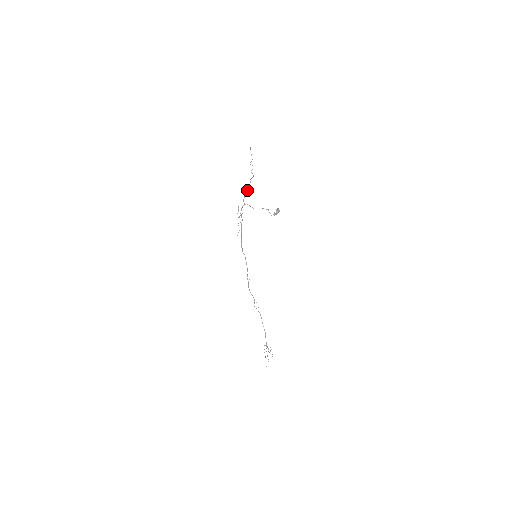
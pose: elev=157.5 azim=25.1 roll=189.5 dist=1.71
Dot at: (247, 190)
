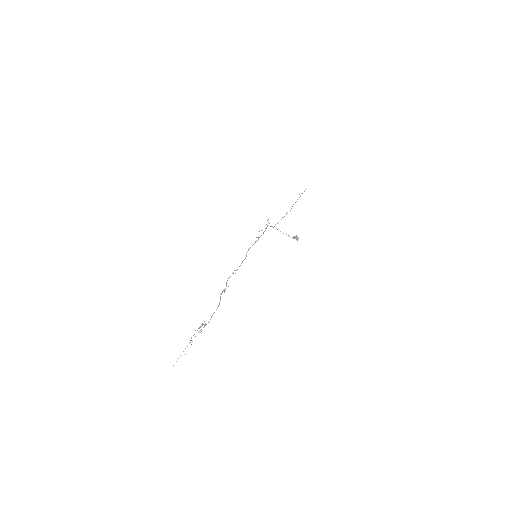
Dot at: (284, 216)
